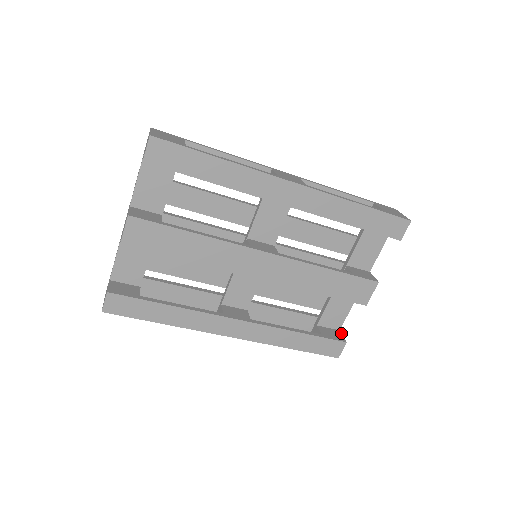
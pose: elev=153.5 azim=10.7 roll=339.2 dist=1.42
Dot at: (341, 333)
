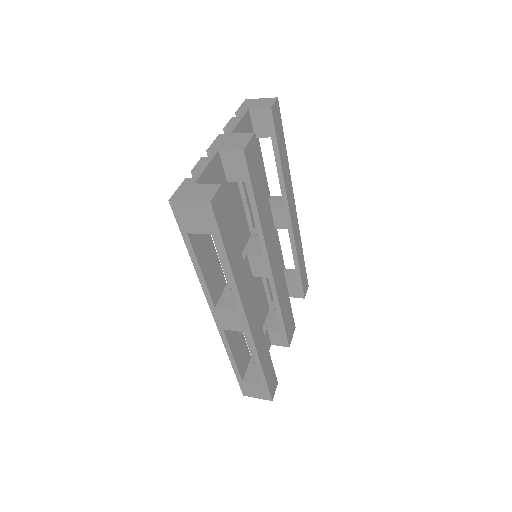
Dot at: occluded
